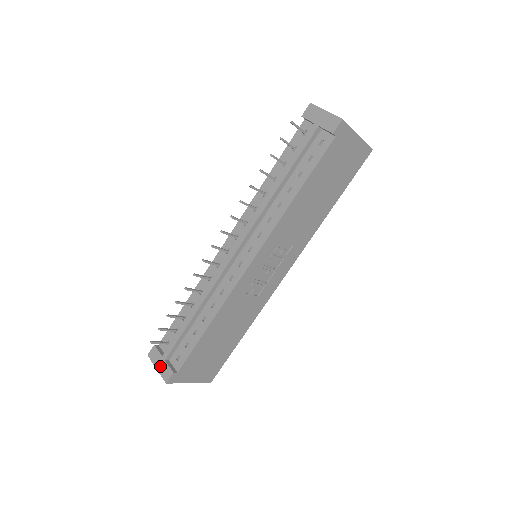
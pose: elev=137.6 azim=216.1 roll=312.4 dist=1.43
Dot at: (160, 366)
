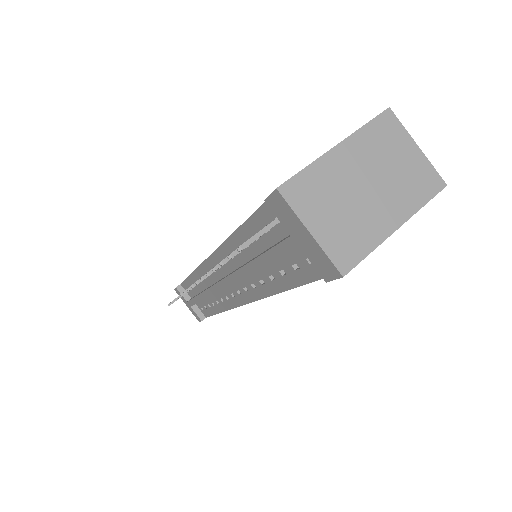
Dot at: (188, 307)
